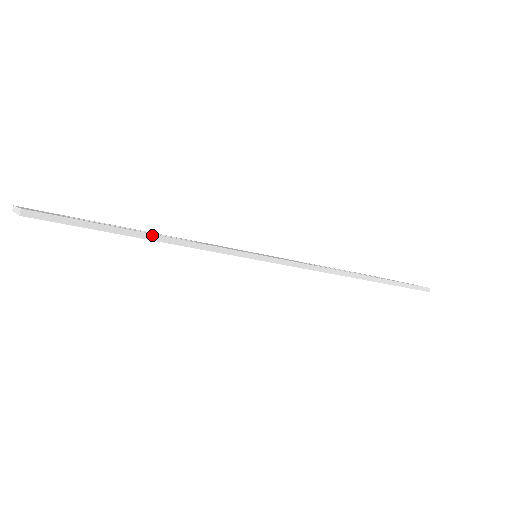
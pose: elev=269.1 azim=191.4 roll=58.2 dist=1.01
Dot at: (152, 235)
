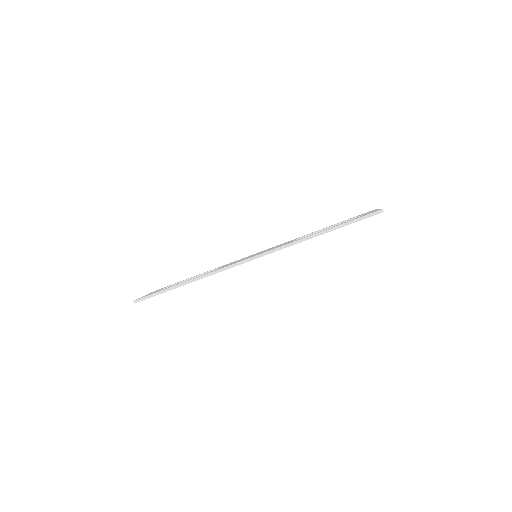
Dot at: (181, 284)
